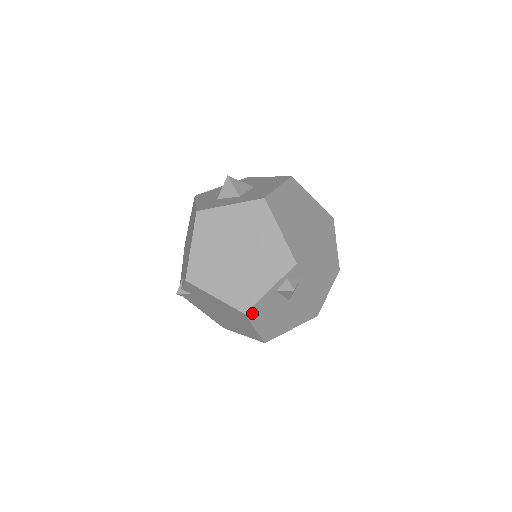
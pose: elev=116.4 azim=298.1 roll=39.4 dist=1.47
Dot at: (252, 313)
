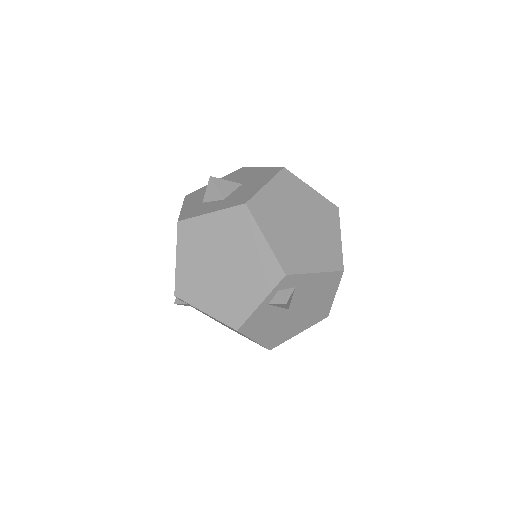
Dot at: (245, 328)
